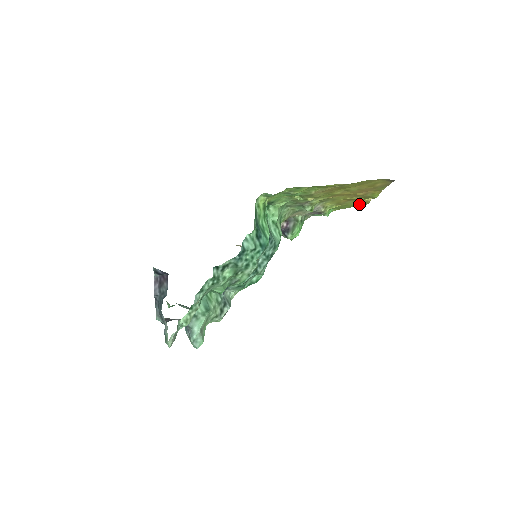
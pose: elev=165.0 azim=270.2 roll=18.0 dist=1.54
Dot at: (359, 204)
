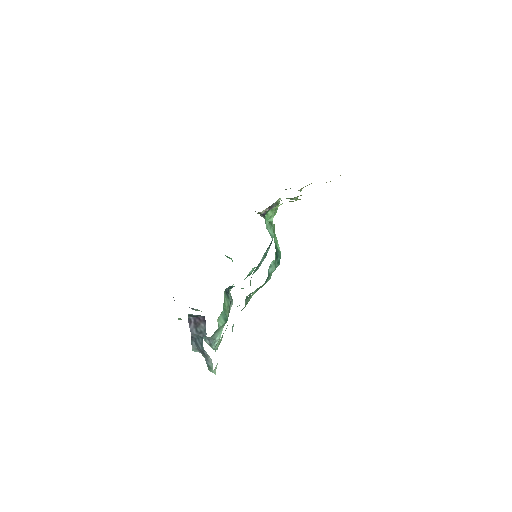
Dot at: occluded
